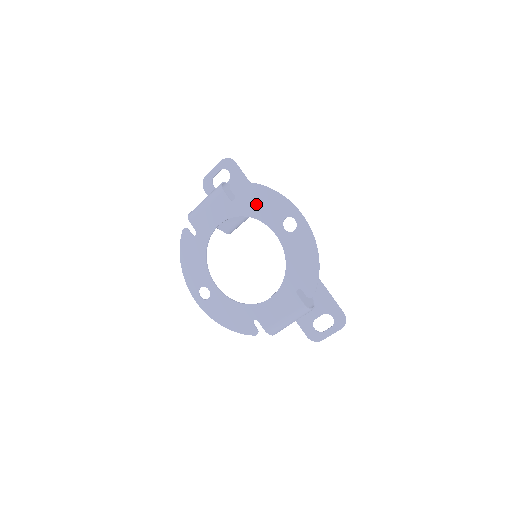
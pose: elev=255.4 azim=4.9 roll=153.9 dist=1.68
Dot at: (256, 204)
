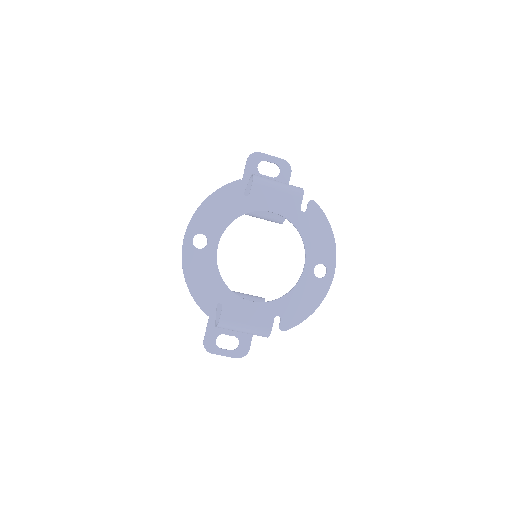
Dot at: (314, 233)
